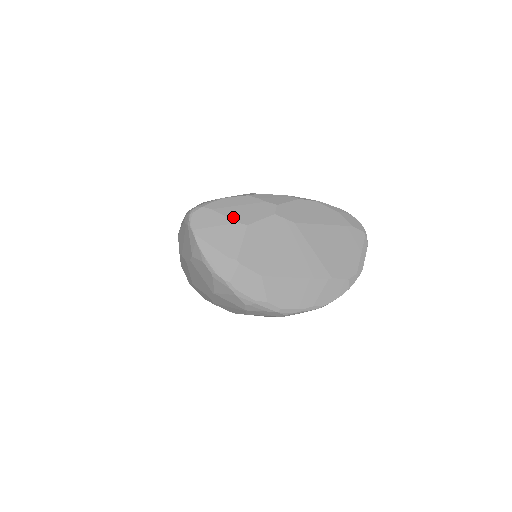
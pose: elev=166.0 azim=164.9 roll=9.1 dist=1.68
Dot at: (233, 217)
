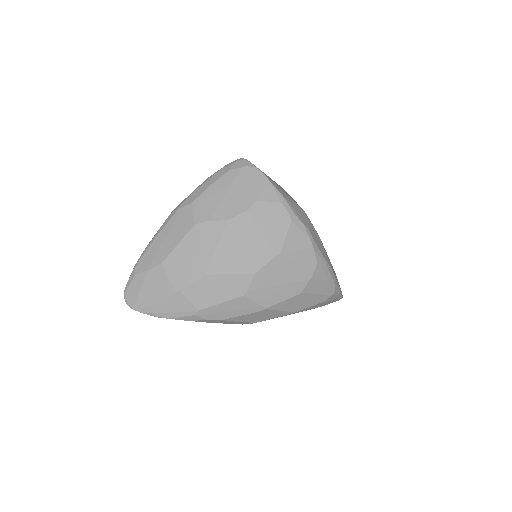
Dot at: occluded
